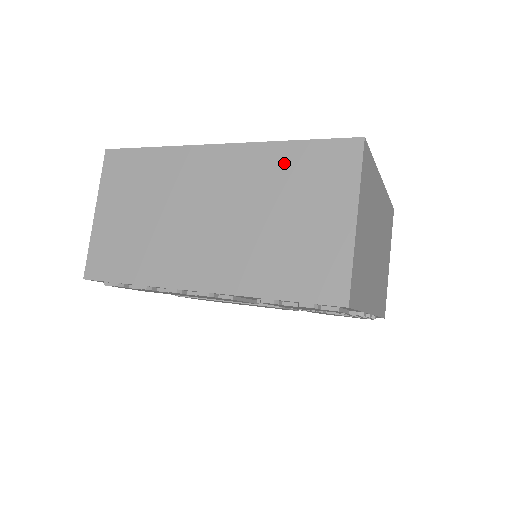
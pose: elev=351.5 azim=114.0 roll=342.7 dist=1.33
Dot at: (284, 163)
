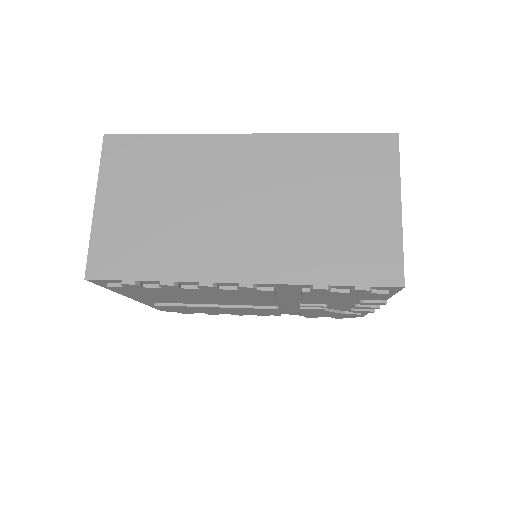
Dot at: (322, 154)
